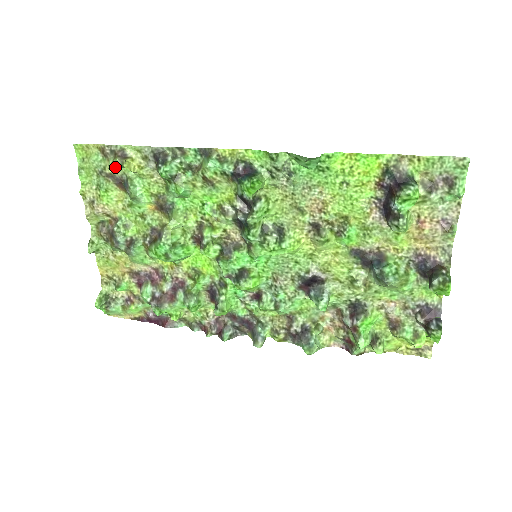
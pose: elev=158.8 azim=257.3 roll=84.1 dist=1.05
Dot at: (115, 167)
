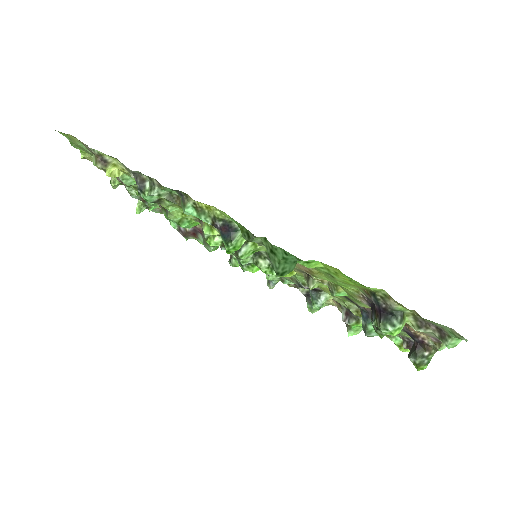
Dot at: occluded
